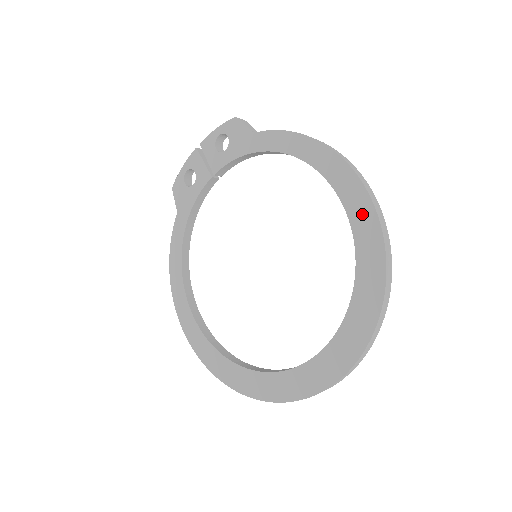
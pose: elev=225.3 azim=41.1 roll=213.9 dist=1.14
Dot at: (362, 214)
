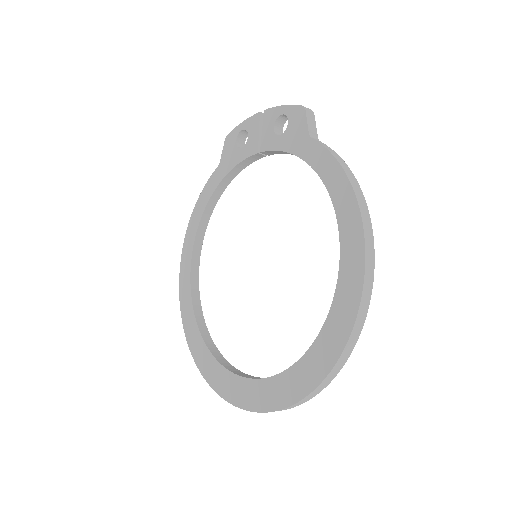
Dot at: (348, 296)
